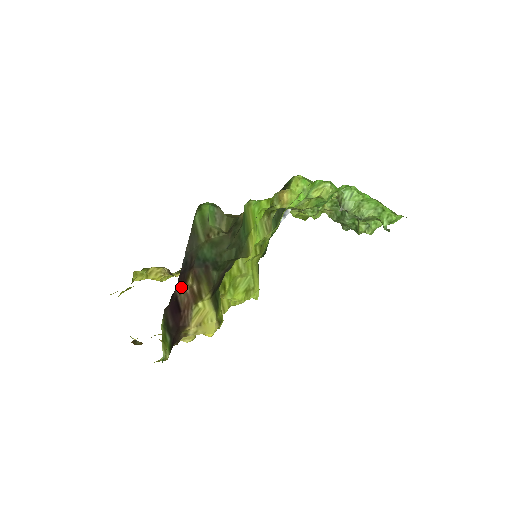
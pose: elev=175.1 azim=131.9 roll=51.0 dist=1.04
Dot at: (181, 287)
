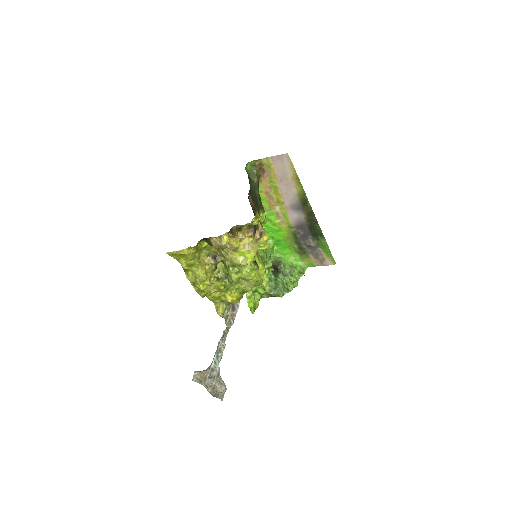
Dot at: occluded
